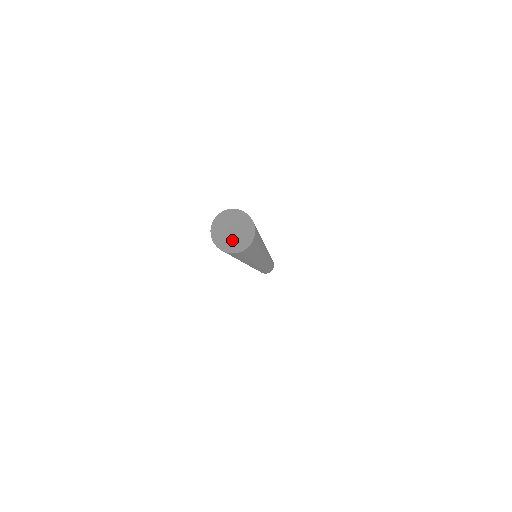
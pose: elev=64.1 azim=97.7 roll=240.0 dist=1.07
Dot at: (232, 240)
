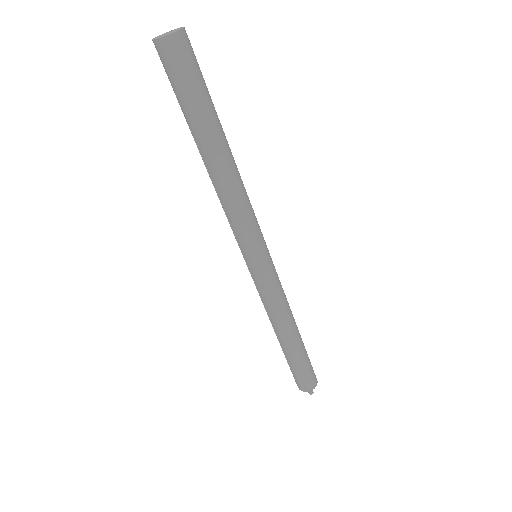
Dot at: (169, 34)
